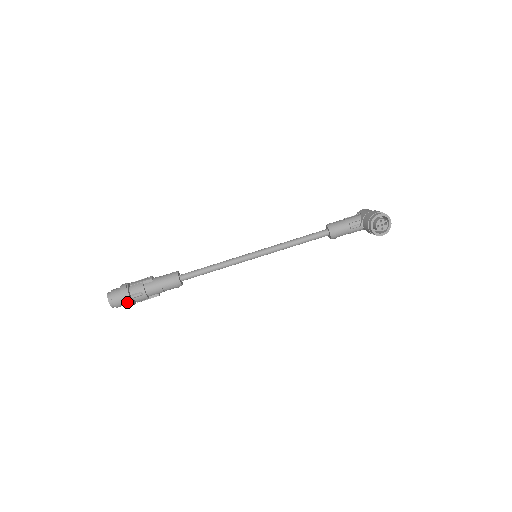
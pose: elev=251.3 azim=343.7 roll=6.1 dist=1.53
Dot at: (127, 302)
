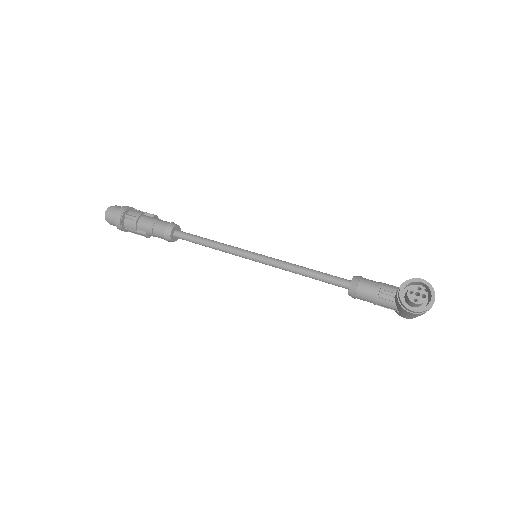
Dot at: (118, 217)
